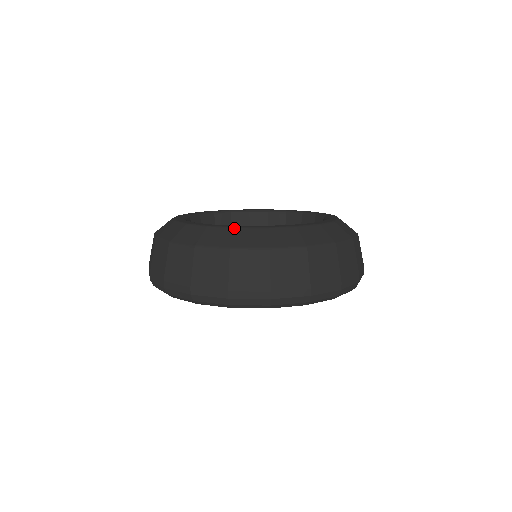
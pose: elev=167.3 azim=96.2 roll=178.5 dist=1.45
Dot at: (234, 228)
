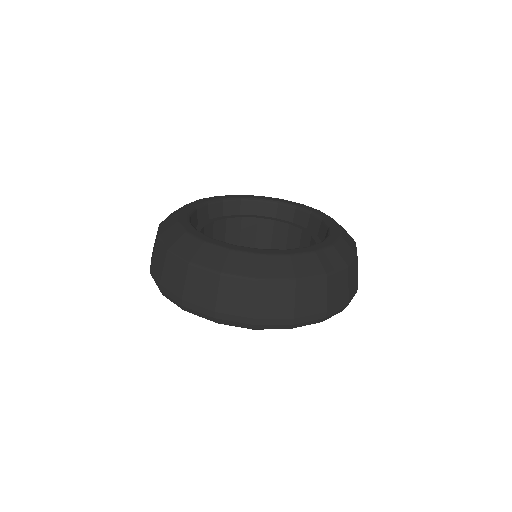
Dot at: (259, 255)
